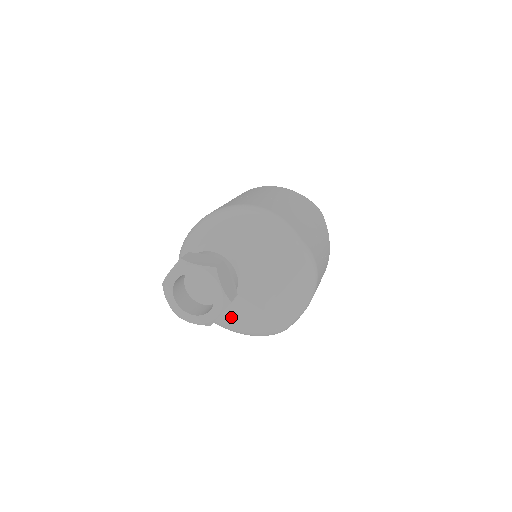
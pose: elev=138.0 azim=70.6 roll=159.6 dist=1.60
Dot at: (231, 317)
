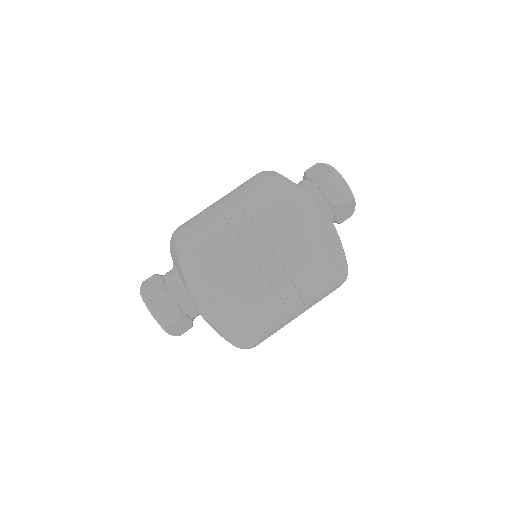
Dot at: occluded
